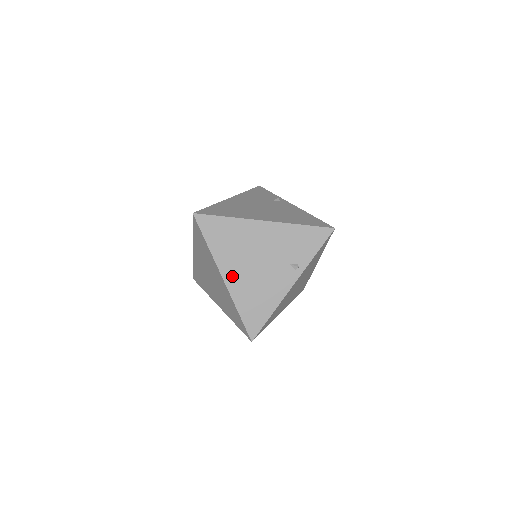
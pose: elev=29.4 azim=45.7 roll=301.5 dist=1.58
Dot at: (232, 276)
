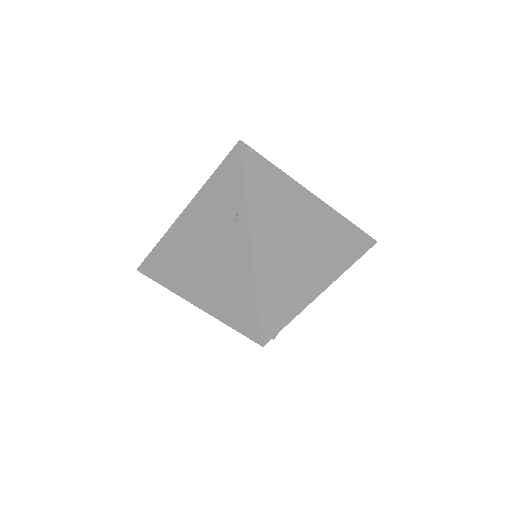
Dot at: (196, 292)
